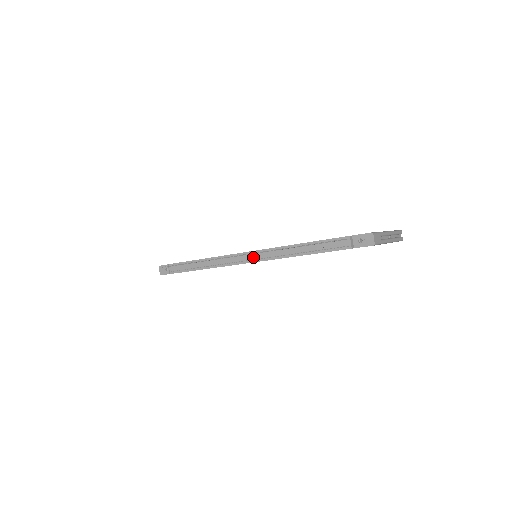
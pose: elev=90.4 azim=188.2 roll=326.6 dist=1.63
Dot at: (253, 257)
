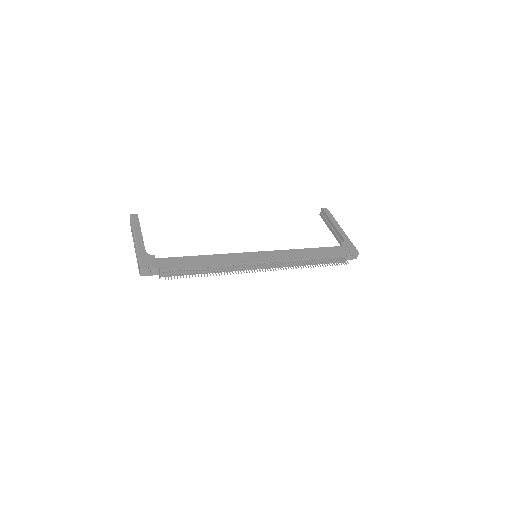
Dot at: (267, 266)
